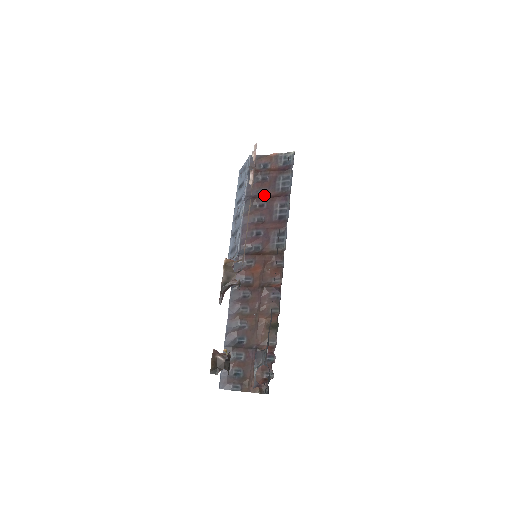
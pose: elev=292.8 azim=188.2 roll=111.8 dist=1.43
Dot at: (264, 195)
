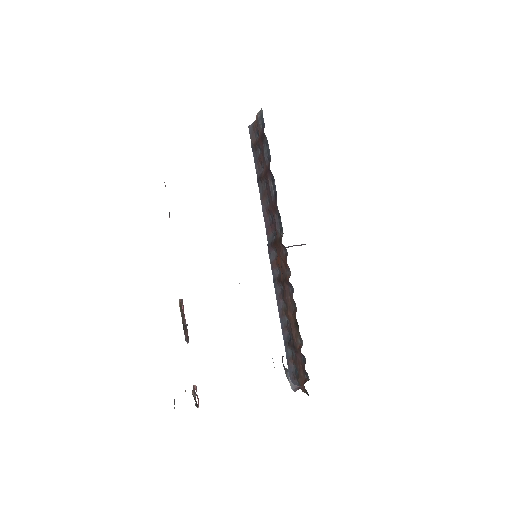
Dot at: (264, 171)
